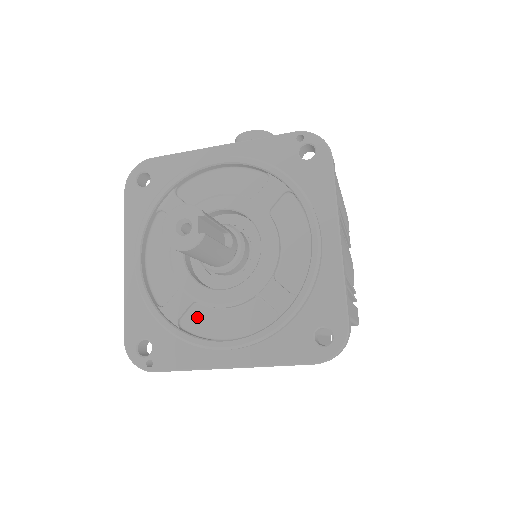
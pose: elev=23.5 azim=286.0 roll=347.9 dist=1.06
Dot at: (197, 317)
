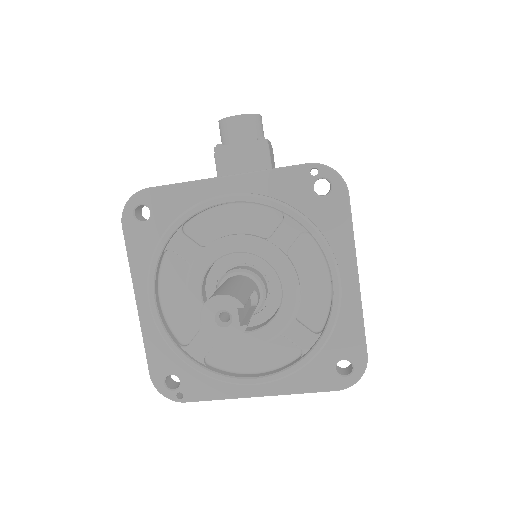
Dot at: (222, 354)
